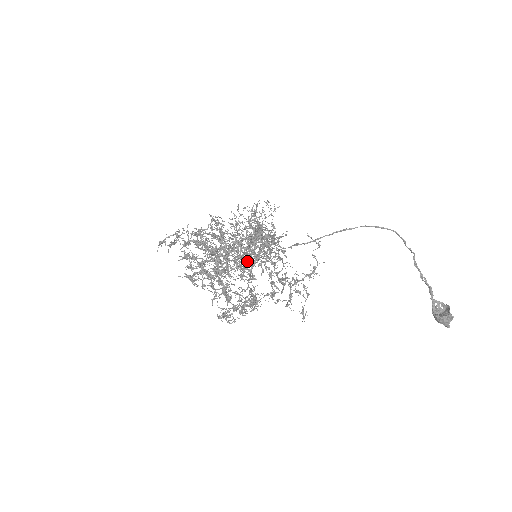
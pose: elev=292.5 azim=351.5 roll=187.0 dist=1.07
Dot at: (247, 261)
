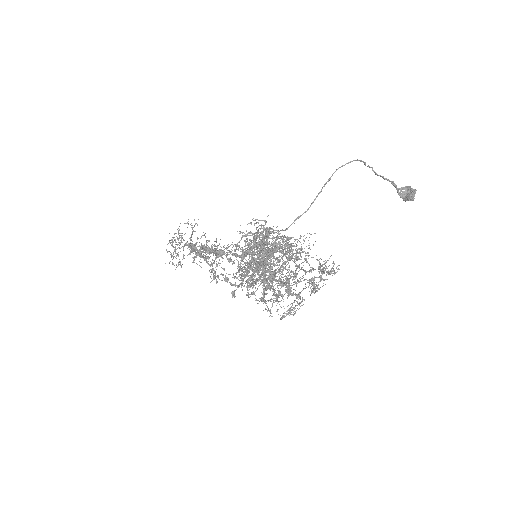
Dot at: (285, 254)
